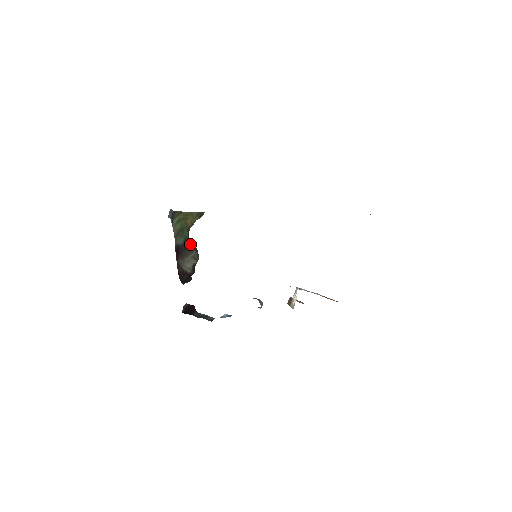
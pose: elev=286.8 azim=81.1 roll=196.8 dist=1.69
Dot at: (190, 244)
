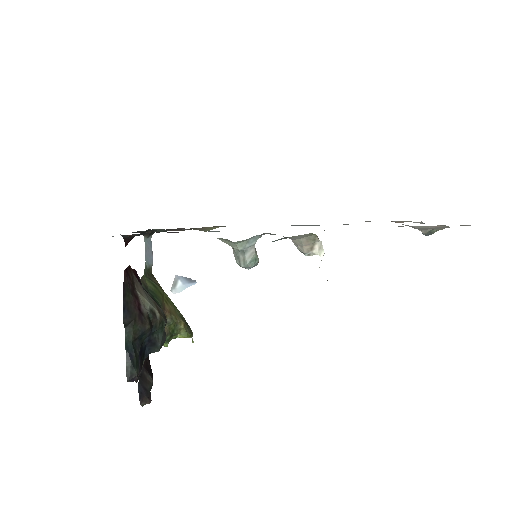
Dot at: (159, 306)
